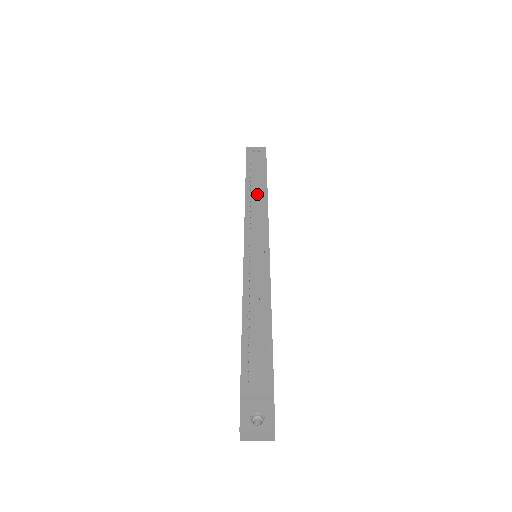
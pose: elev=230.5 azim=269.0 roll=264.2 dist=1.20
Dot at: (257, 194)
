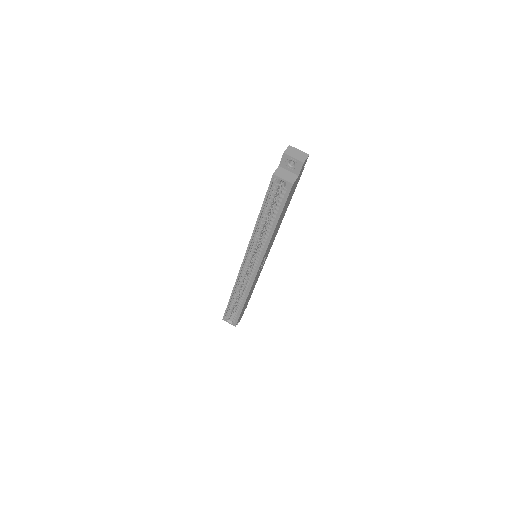
Dot at: occluded
